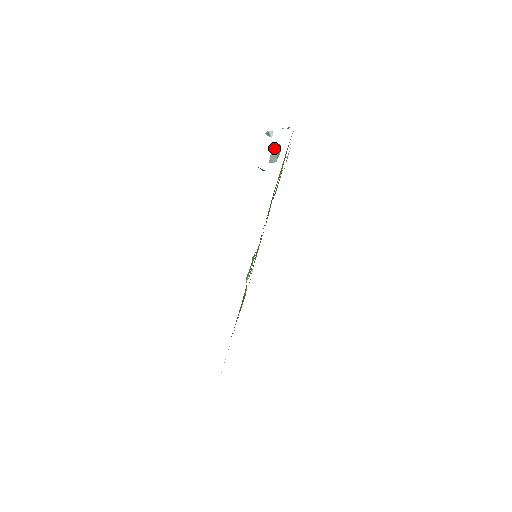
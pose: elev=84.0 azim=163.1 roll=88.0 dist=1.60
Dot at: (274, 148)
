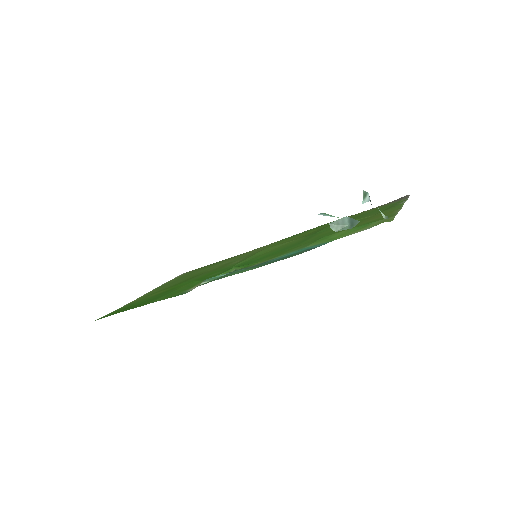
Dot at: (349, 217)
